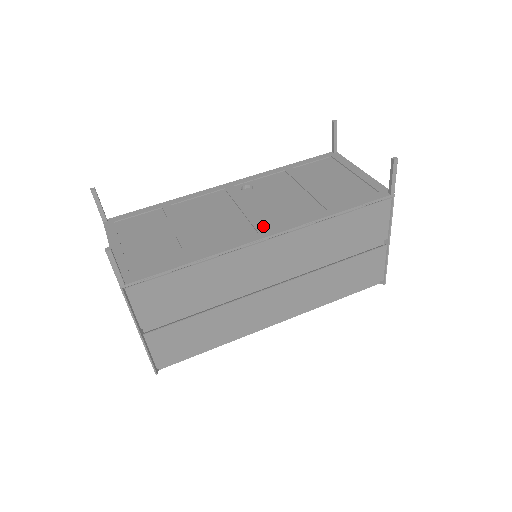
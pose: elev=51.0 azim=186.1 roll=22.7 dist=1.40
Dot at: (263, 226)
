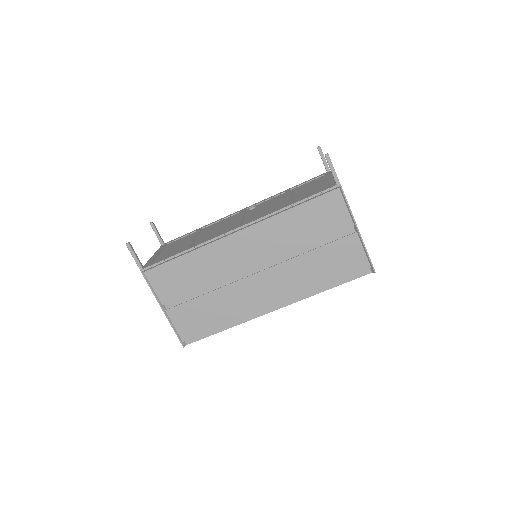
Dot at: (238, 224)
